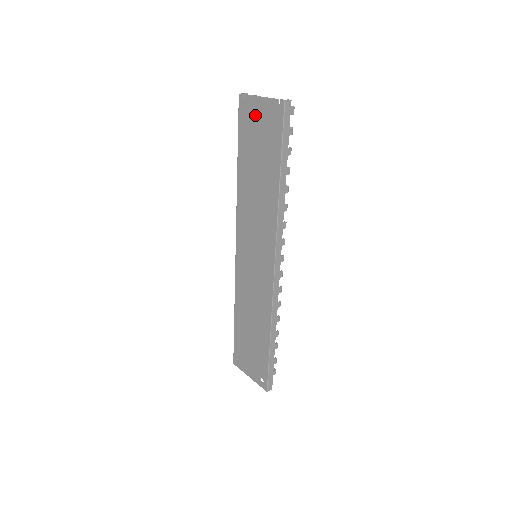
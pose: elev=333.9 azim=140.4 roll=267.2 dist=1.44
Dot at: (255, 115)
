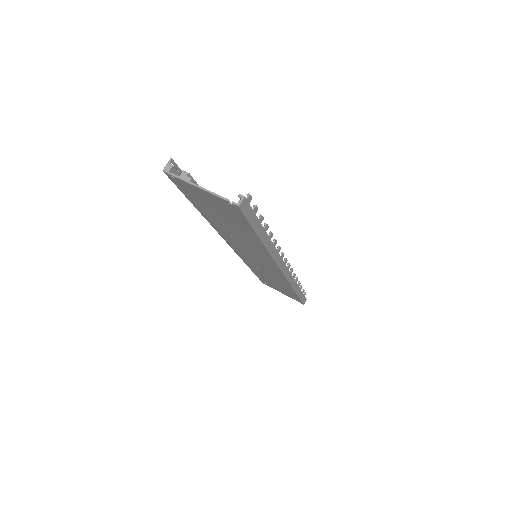
Dot at: (200, 195)
